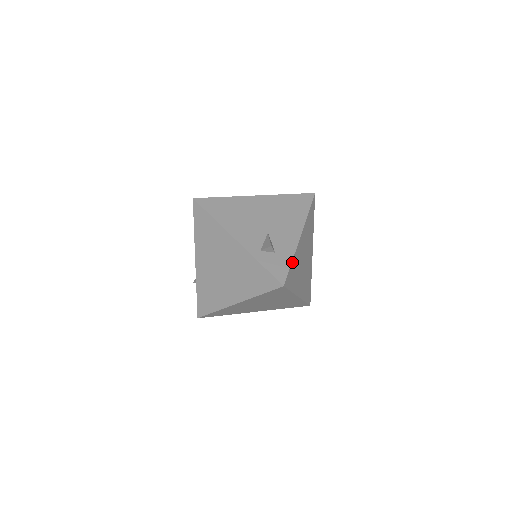
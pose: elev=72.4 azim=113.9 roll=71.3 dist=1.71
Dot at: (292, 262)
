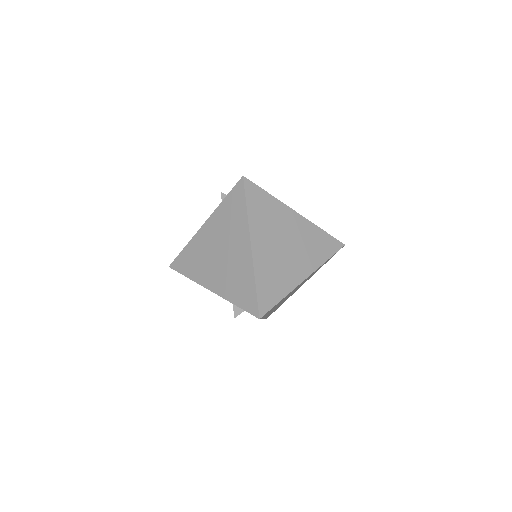
Dot at: occluded
